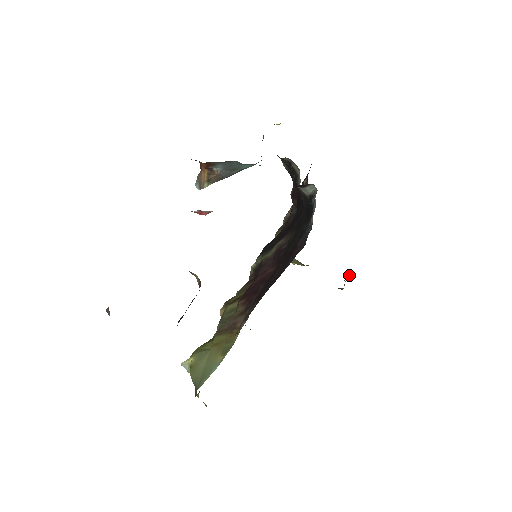
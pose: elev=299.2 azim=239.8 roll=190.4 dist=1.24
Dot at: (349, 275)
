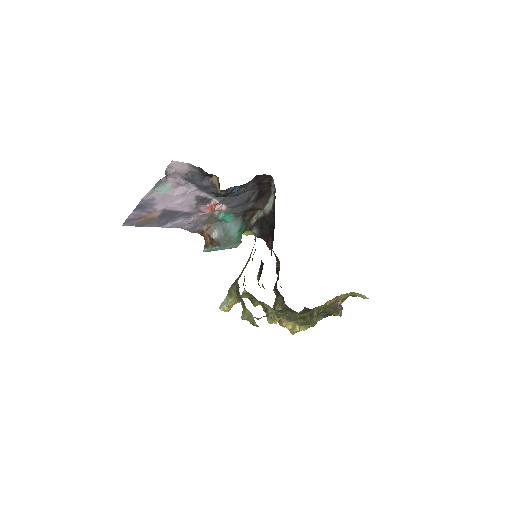
Dot at: (342, 307)
